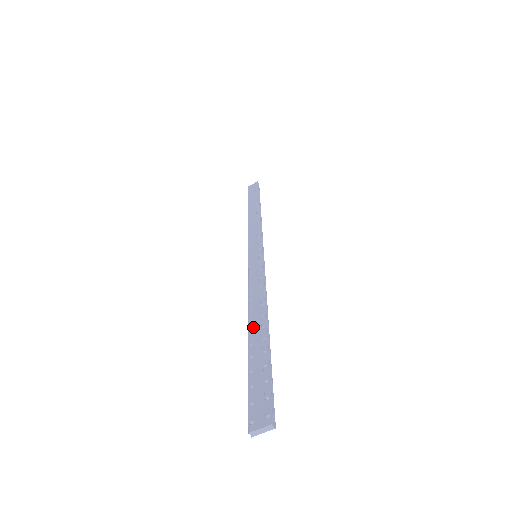
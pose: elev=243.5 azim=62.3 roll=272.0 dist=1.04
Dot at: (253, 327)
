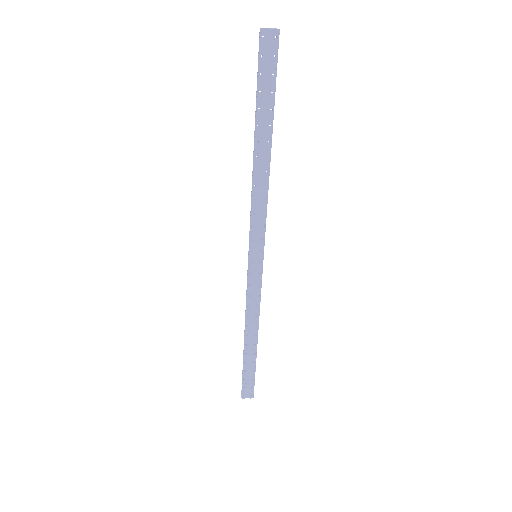
Dot at: (248, 342)
